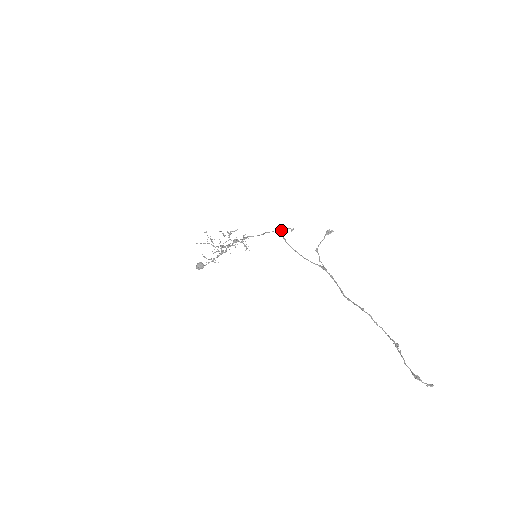
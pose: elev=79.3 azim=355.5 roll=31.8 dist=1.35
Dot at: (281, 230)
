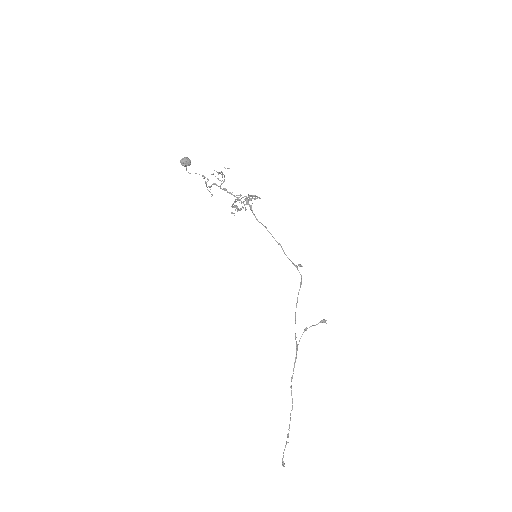
Dot at: occluded
